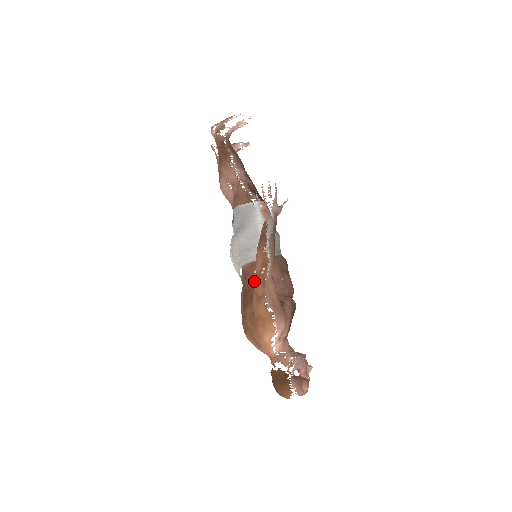
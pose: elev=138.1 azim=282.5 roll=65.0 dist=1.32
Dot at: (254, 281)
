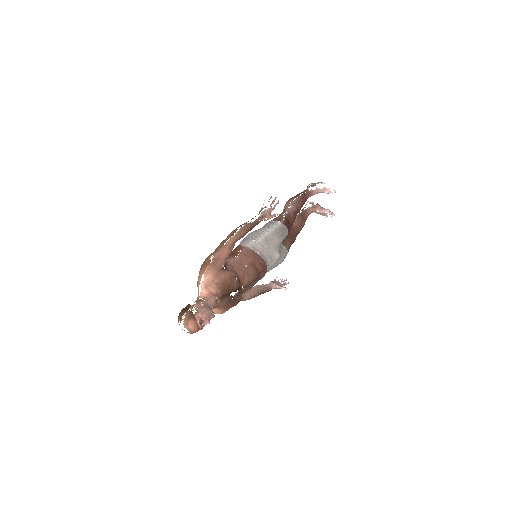
Dot at: (231, 254)
